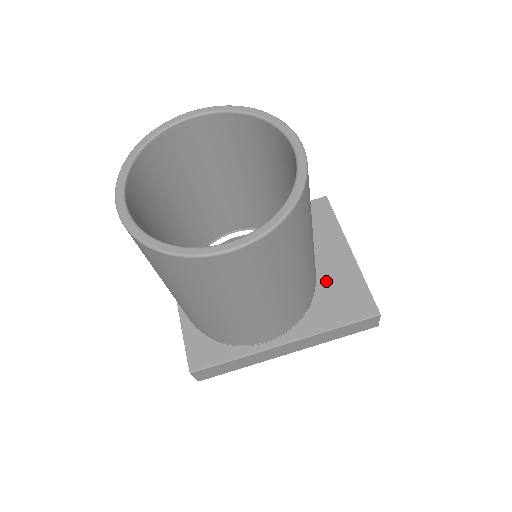
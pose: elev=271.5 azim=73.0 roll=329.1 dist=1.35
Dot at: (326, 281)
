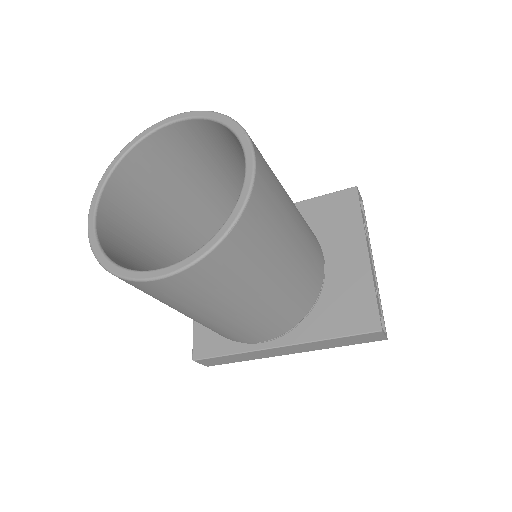
Dot at: (334, 285)
